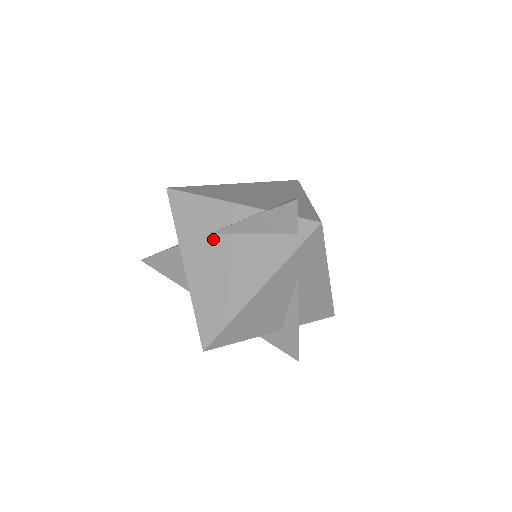
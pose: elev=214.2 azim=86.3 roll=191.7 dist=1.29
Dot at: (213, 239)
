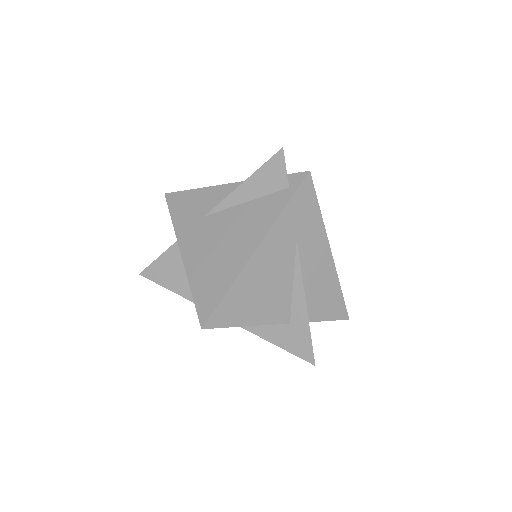
Dot at: (208, 219)
